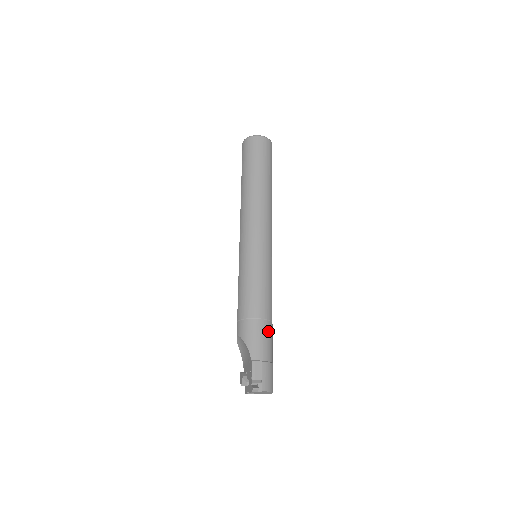
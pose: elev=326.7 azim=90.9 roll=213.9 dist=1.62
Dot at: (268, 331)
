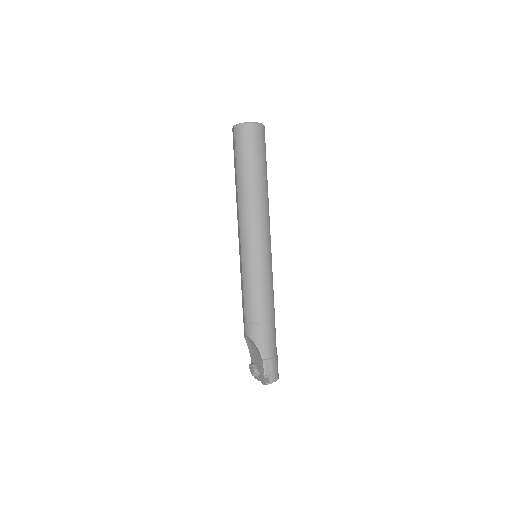
Dot at: (273, 330)
